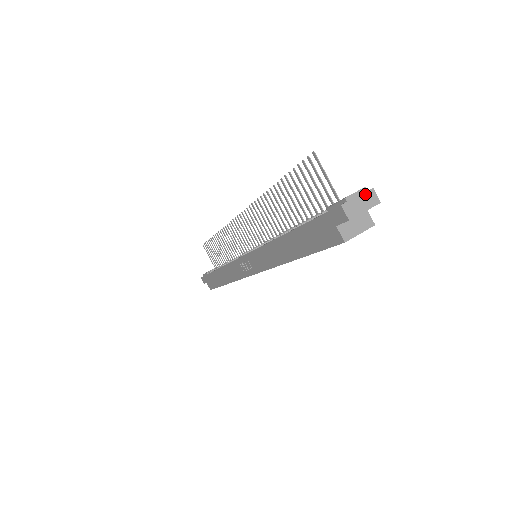
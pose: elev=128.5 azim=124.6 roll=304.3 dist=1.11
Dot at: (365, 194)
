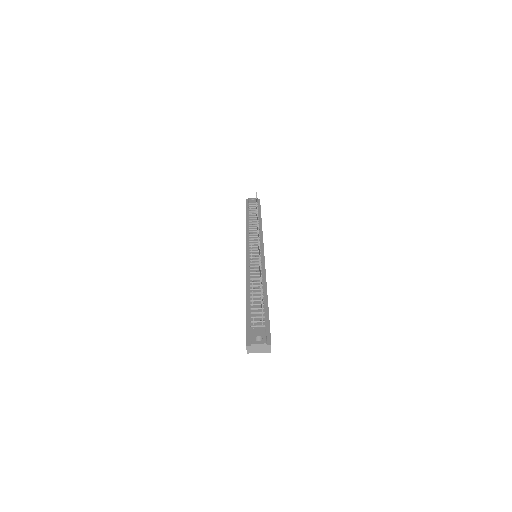
Dot at: (264, 346)
